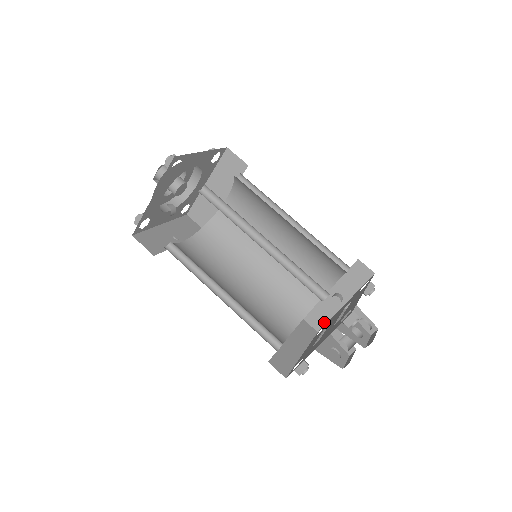
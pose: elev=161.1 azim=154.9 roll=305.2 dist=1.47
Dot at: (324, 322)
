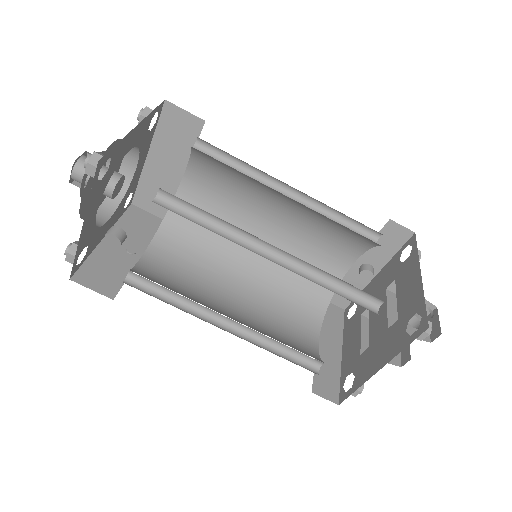
Dot at: occluded
